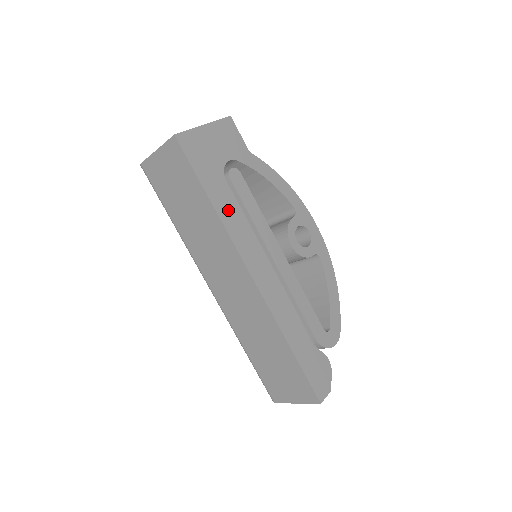
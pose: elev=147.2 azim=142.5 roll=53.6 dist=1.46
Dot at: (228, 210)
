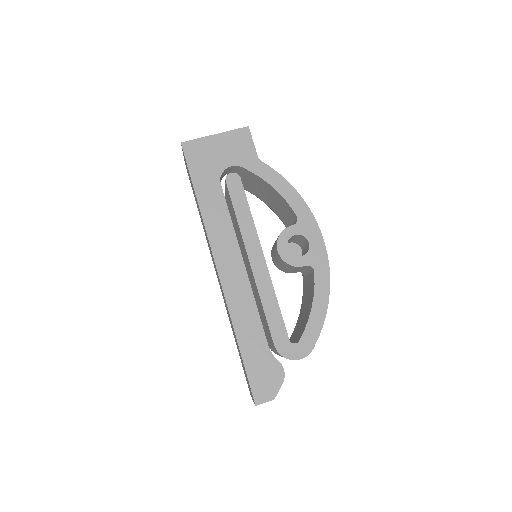
Dot at: (213, 209)
